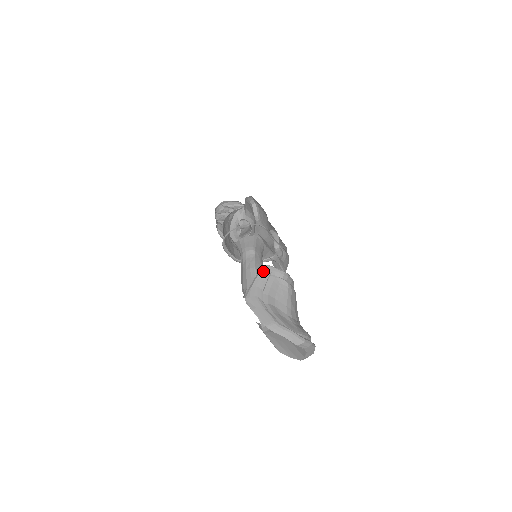
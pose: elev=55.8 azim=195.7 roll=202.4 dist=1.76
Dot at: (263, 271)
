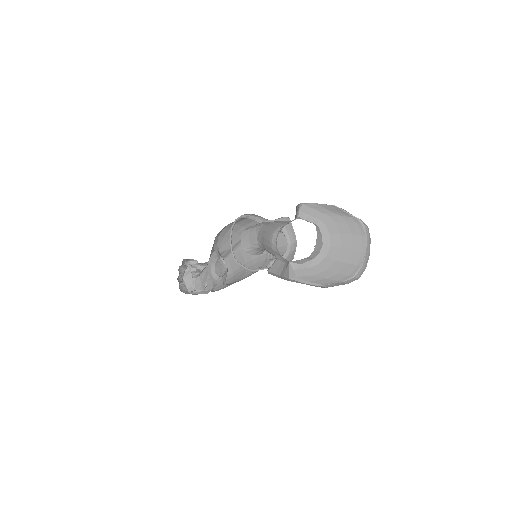
Dot at: occluded
